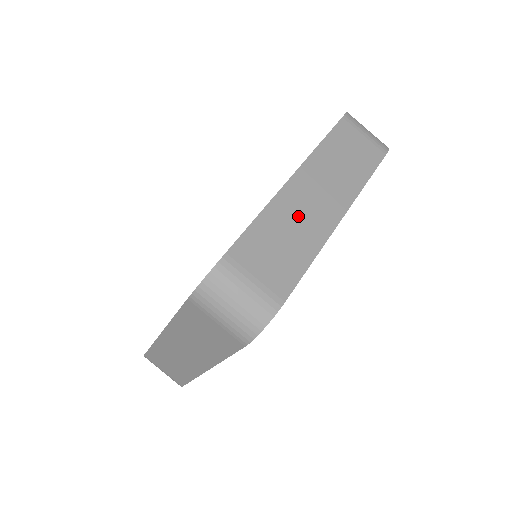
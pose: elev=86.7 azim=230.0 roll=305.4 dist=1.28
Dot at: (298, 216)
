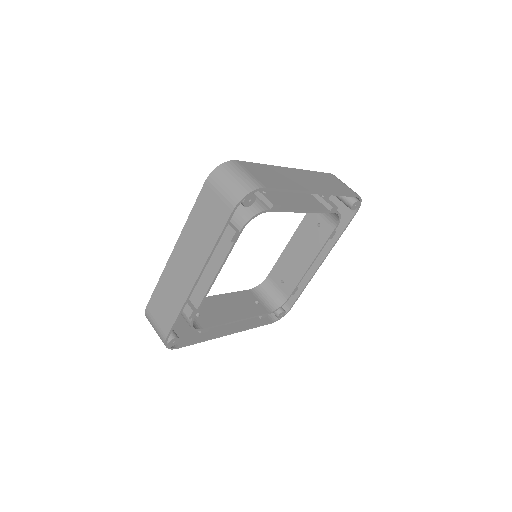
Dot at: (288, 177)
